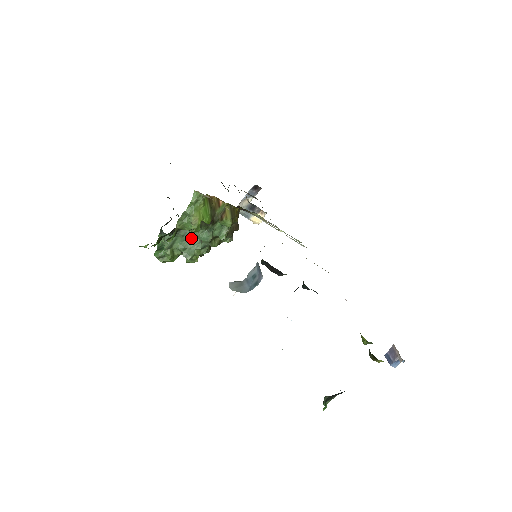
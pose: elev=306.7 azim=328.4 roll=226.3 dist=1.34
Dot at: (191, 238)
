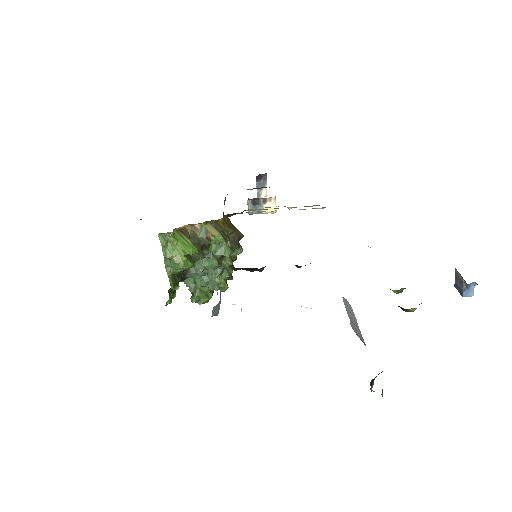
Dot at: (205, 271)
